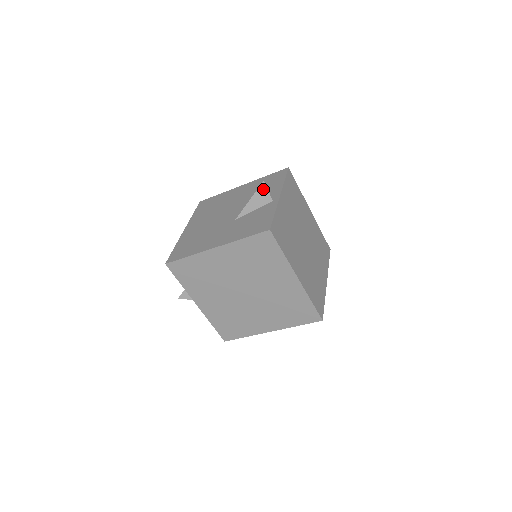
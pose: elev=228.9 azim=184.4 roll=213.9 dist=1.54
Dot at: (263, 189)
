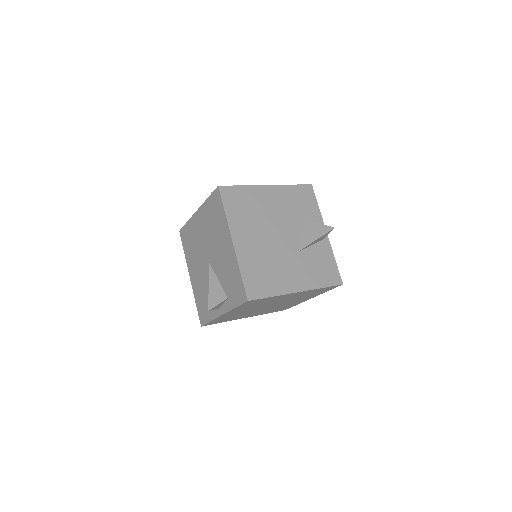
Dot at: occluded
